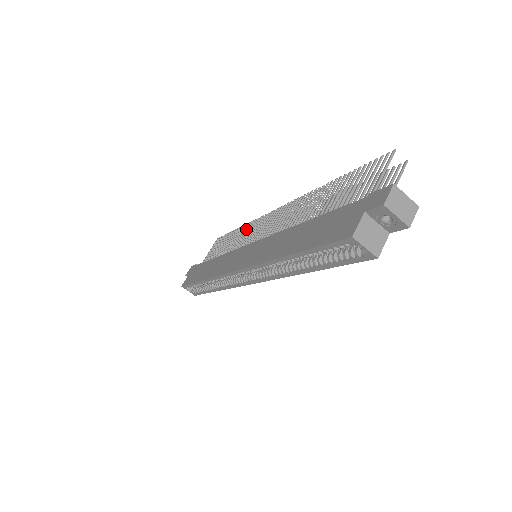
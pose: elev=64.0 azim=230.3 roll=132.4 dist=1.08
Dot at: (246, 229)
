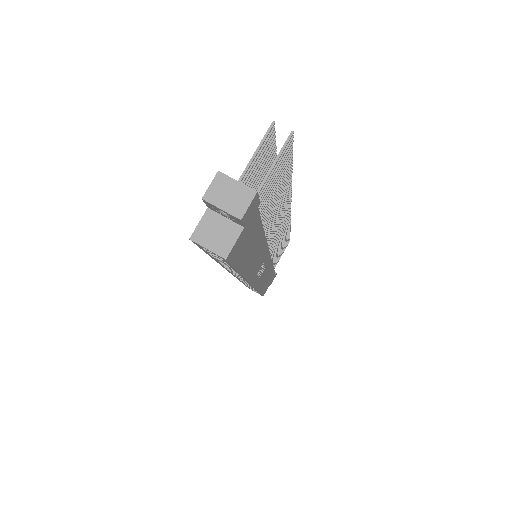
Dot at: occluded
